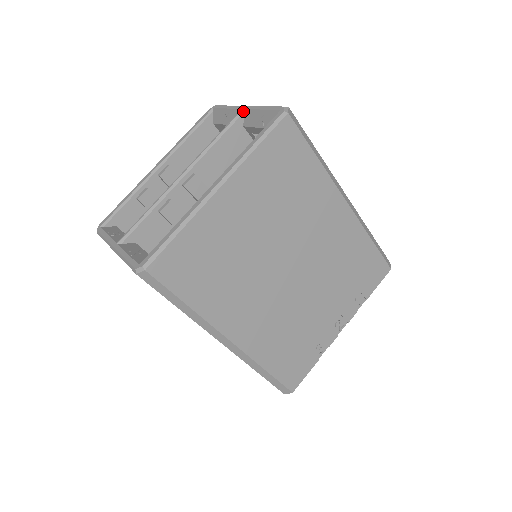
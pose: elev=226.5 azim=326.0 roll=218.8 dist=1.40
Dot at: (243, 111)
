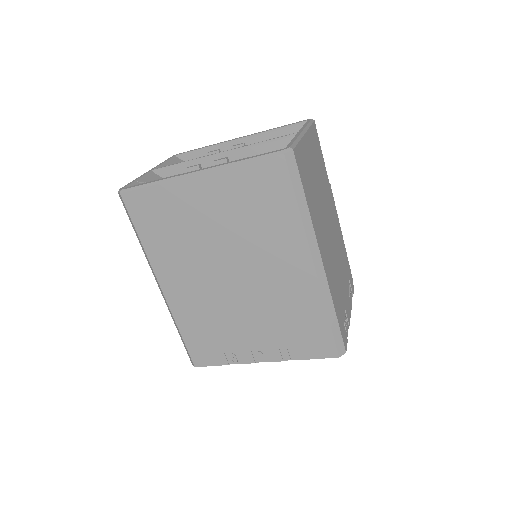
Dot at: occluded
